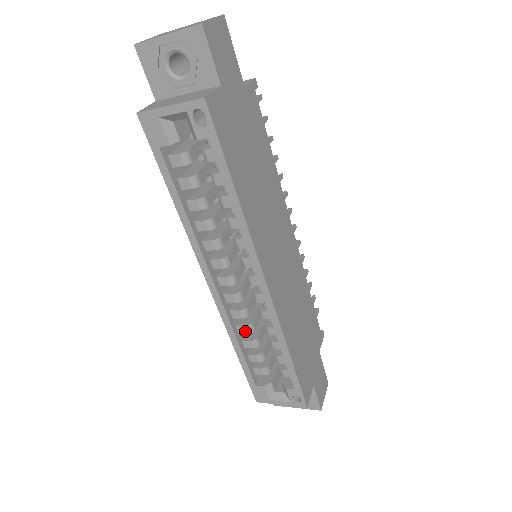
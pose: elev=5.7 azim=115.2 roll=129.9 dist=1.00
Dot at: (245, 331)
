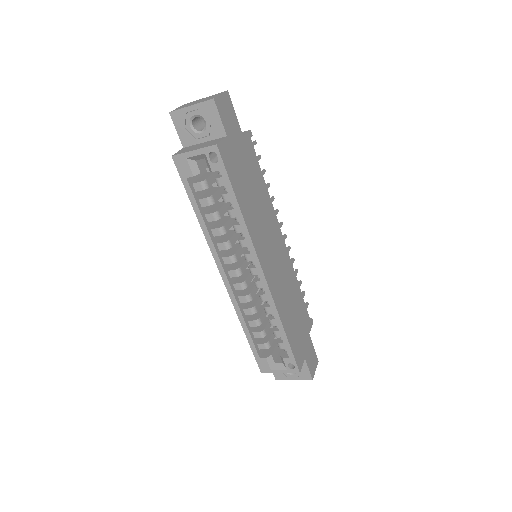
Dot at: (250, 313)
